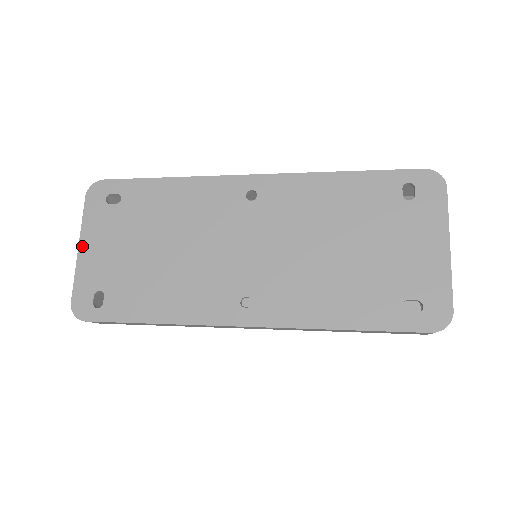
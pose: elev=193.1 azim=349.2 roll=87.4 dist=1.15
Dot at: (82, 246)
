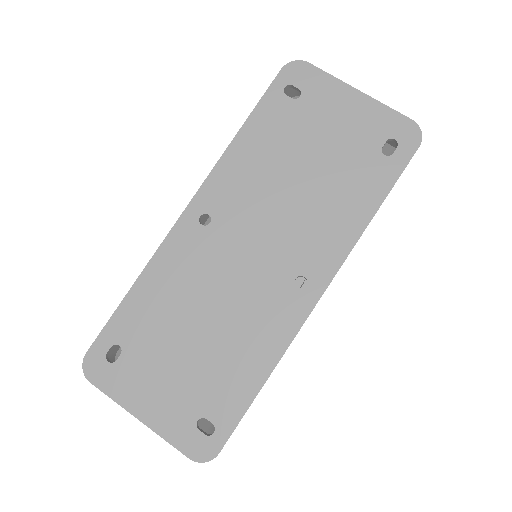
Dot at: (139, 414)
